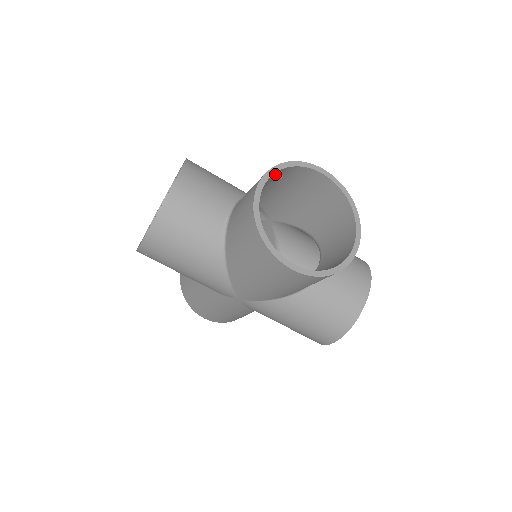
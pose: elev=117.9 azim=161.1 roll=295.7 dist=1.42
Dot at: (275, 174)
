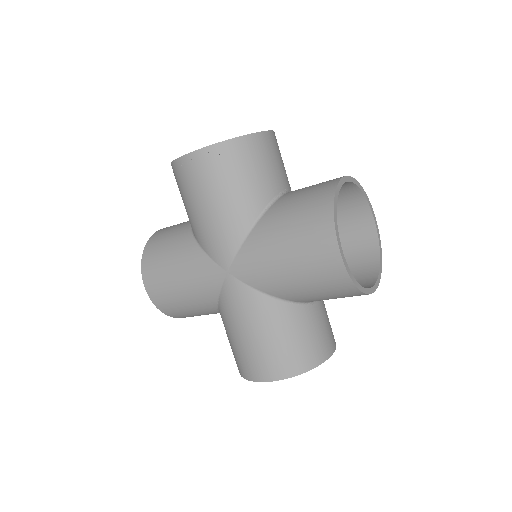
Dot at: (350, 187)
